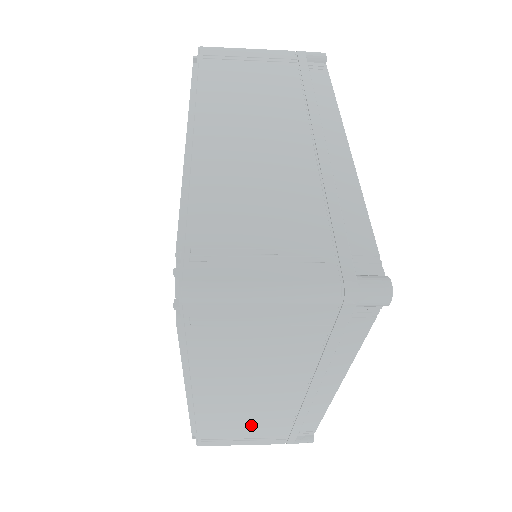
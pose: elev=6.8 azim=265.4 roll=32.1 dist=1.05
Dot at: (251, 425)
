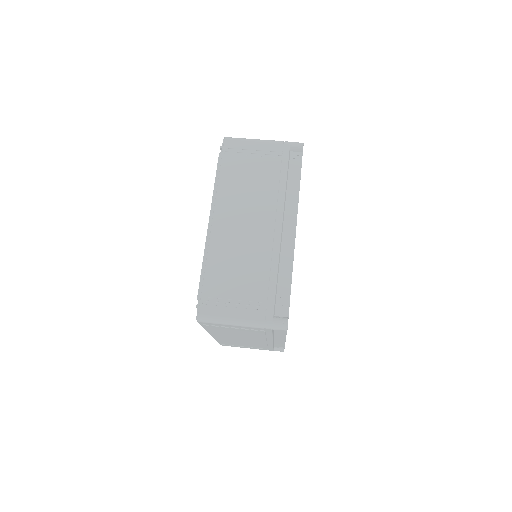
Dot at: occluded
